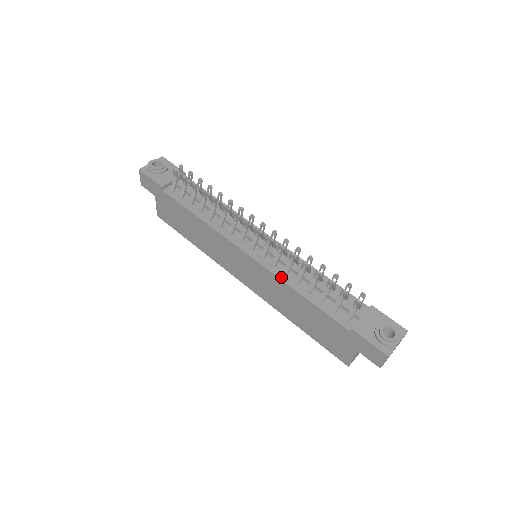
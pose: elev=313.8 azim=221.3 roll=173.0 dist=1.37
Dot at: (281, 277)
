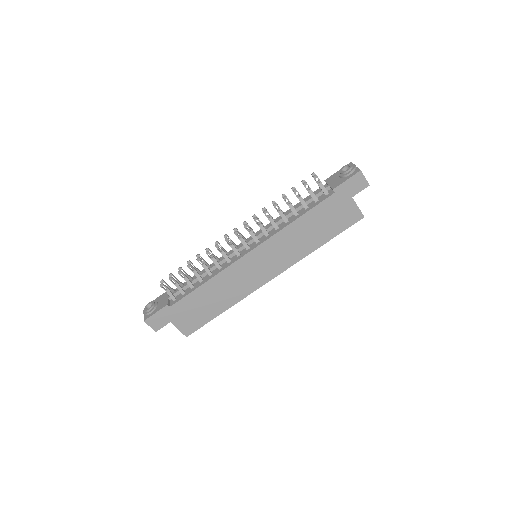
Dot at: (278, 231)
